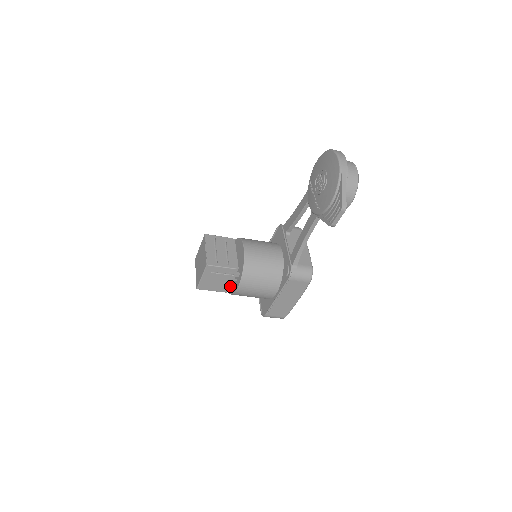
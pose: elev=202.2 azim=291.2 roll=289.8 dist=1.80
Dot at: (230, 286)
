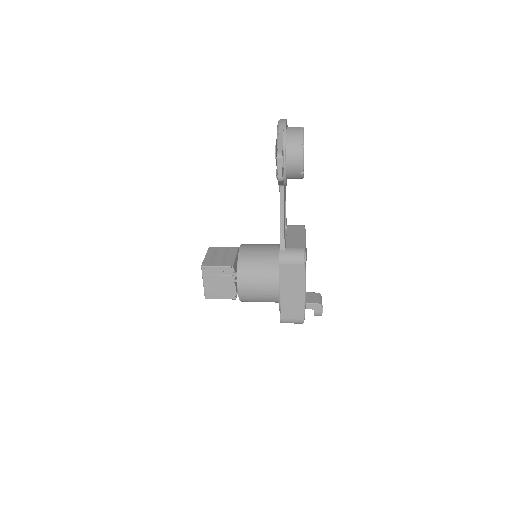
Dot at: (235, 290)
